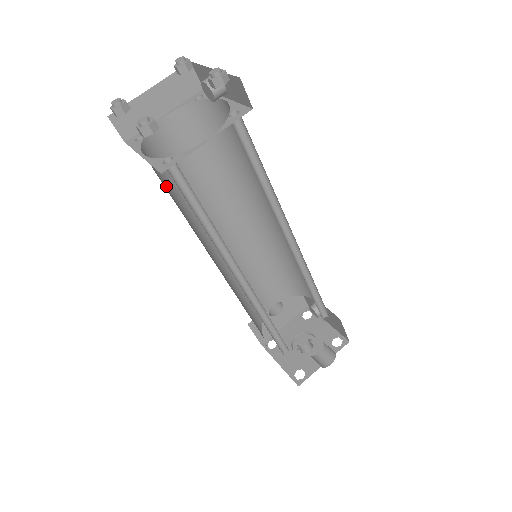
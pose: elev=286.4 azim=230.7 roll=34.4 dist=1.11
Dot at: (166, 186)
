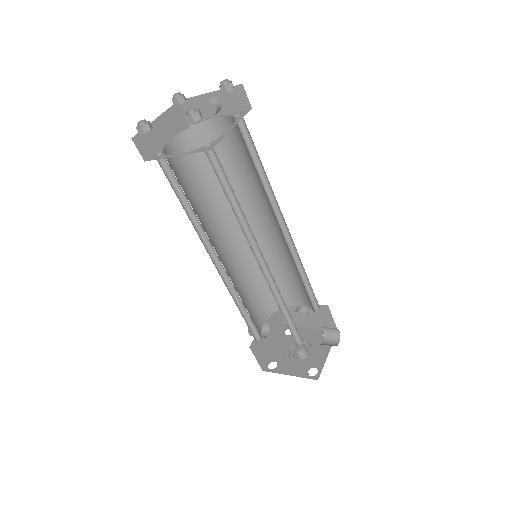
Dot at: occluded
